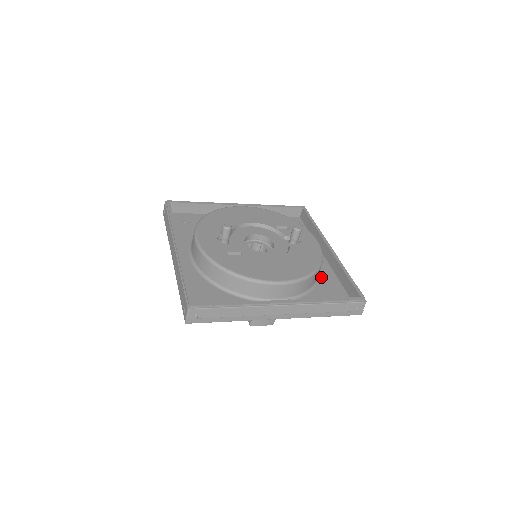
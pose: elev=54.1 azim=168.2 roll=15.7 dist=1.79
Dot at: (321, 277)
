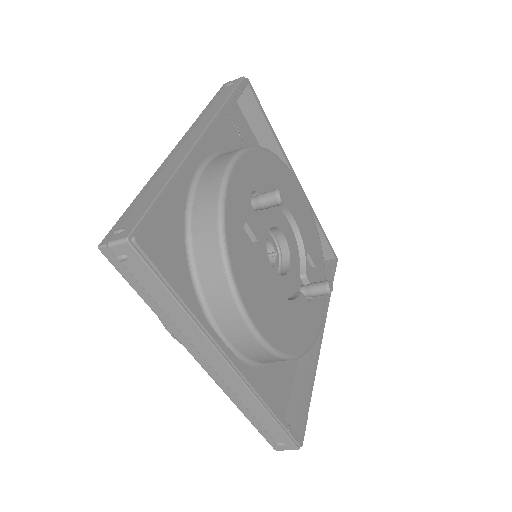
Dot at: occluded
